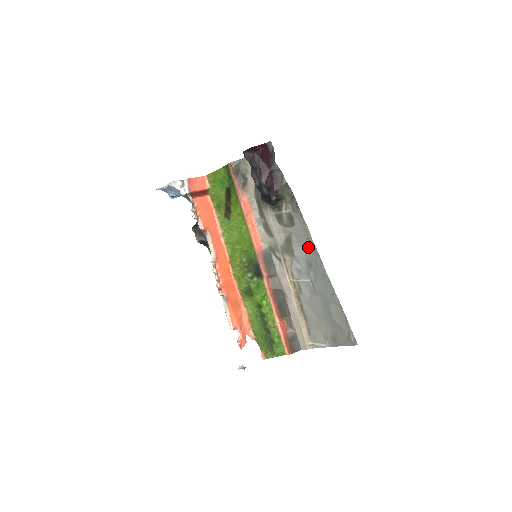
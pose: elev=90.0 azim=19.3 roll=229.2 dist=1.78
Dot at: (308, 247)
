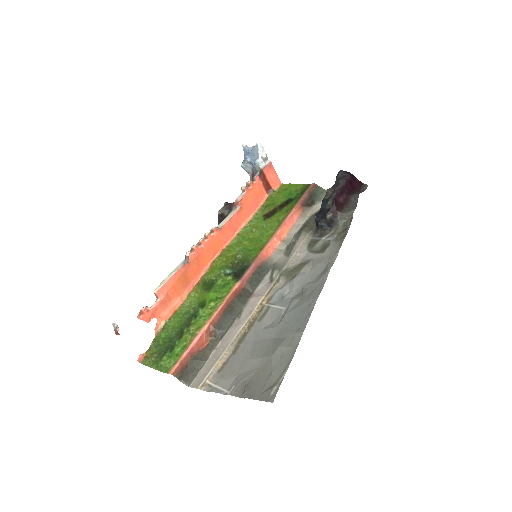
Dot at: (318, 276)
